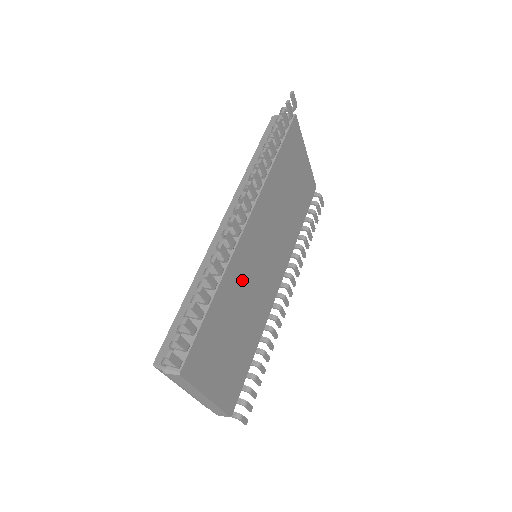
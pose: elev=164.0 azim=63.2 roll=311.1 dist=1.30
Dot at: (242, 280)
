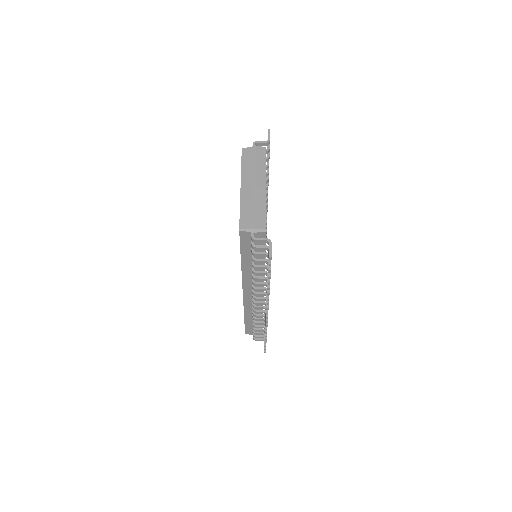
Dot at: occluded
